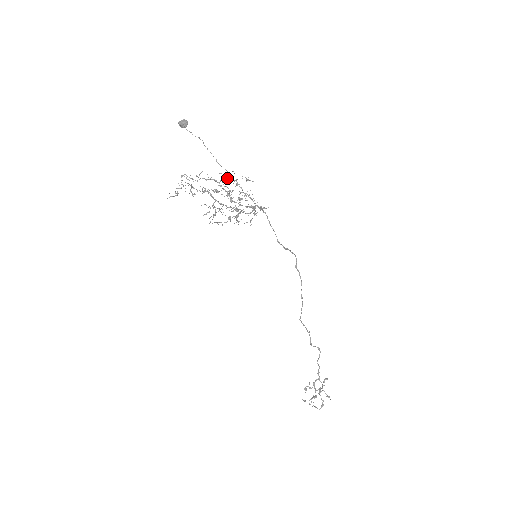
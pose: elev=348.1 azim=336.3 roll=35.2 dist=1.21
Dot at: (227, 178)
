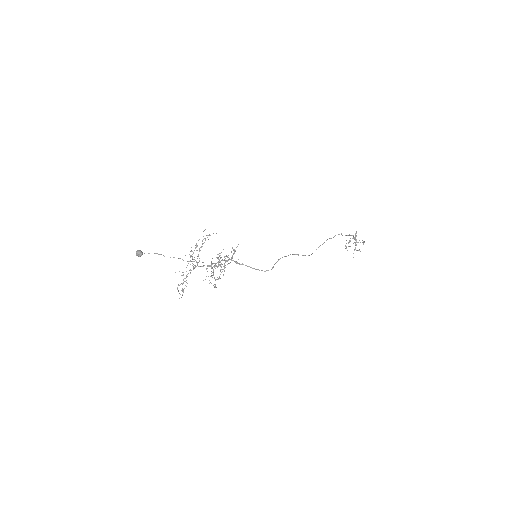
Dot at: (198, 255)
